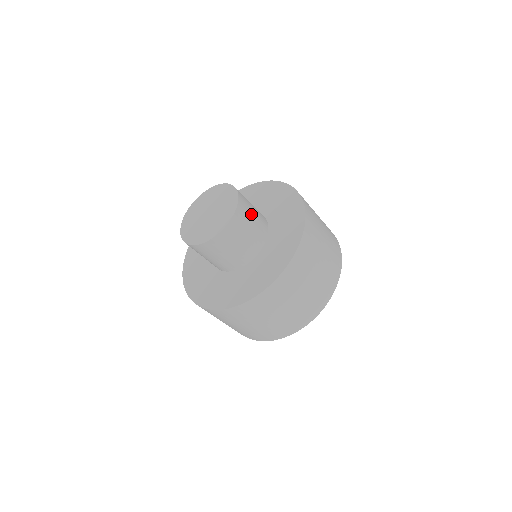
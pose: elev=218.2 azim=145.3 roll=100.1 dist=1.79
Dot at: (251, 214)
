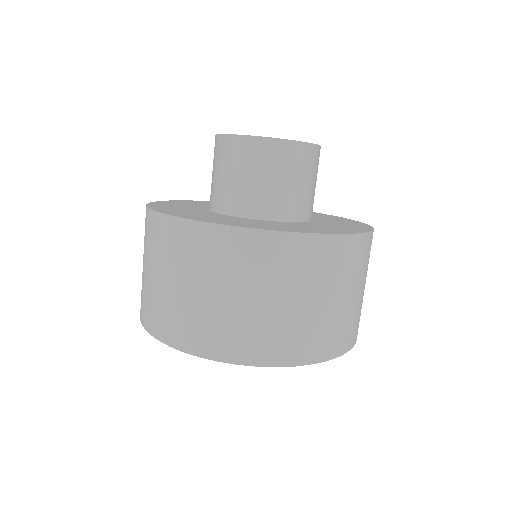
Dot at: (316, 177)
